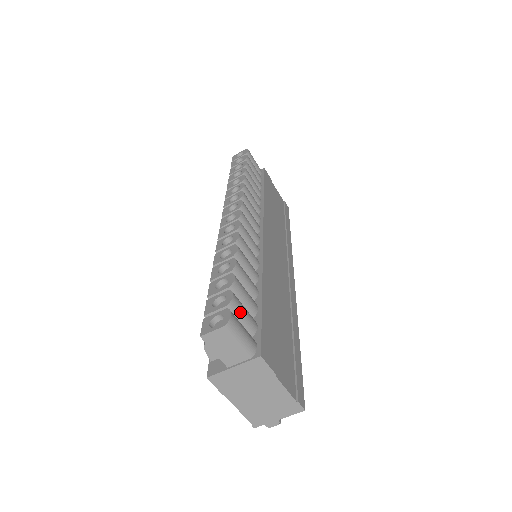
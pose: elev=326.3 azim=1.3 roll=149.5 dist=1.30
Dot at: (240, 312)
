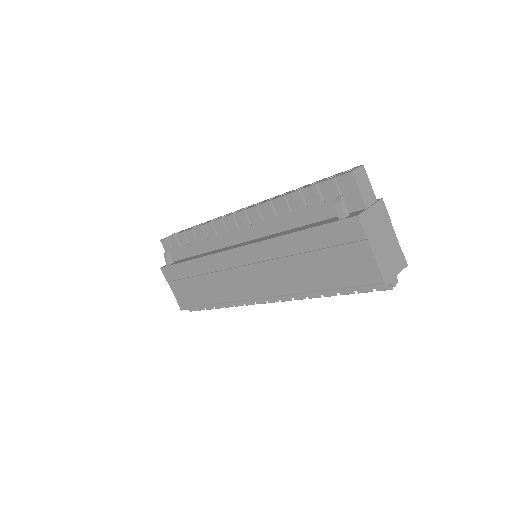
Dot at: occluded
